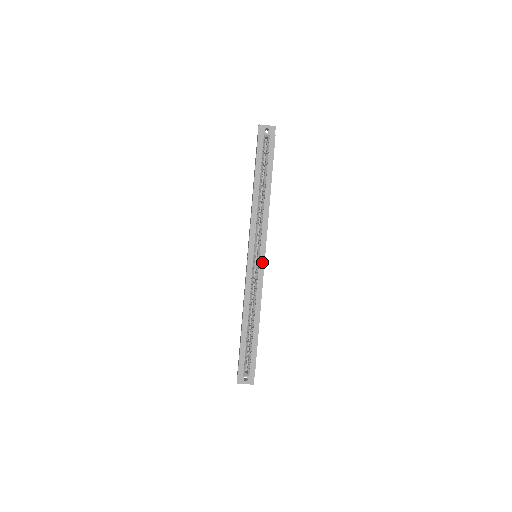
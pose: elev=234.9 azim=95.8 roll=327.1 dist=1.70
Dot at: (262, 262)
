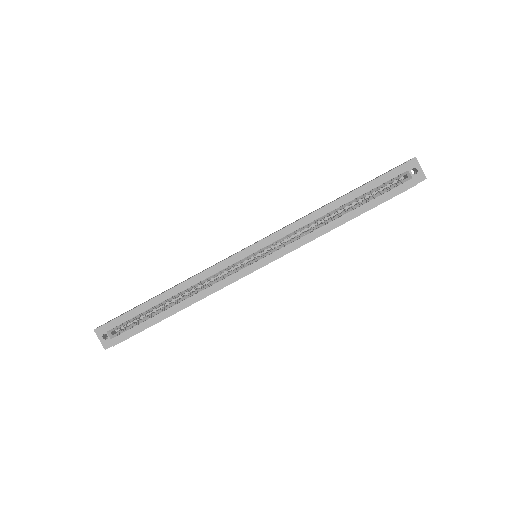
Dot at: (253, 268)
